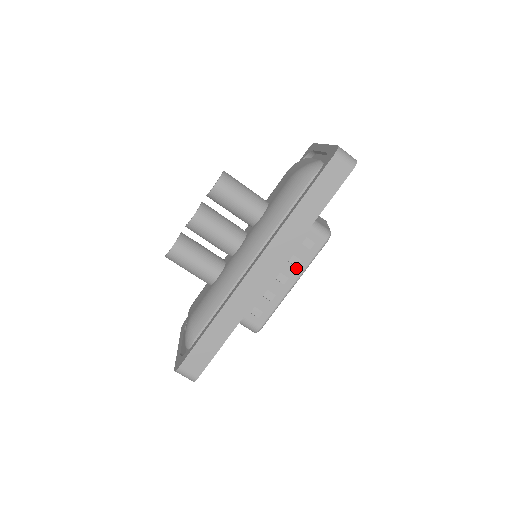
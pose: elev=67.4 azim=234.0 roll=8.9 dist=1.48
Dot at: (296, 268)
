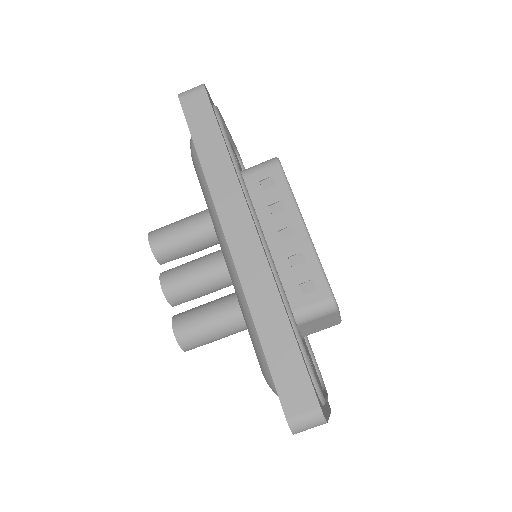
Dot at: (285, 211)
